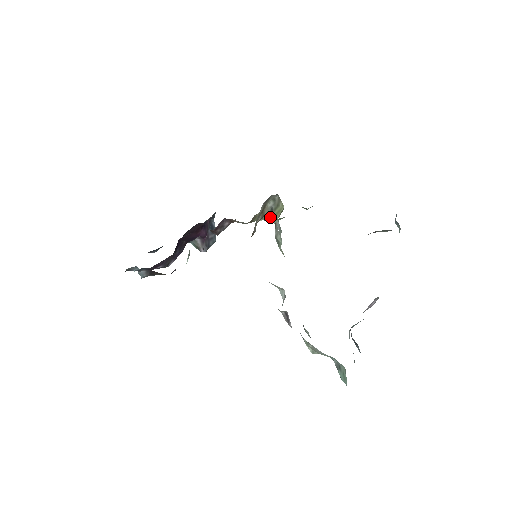
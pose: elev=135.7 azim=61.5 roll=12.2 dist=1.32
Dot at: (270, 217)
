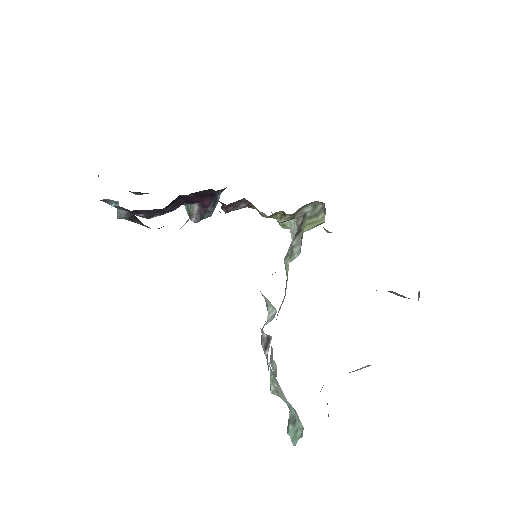
Dot at: (290, 222)
